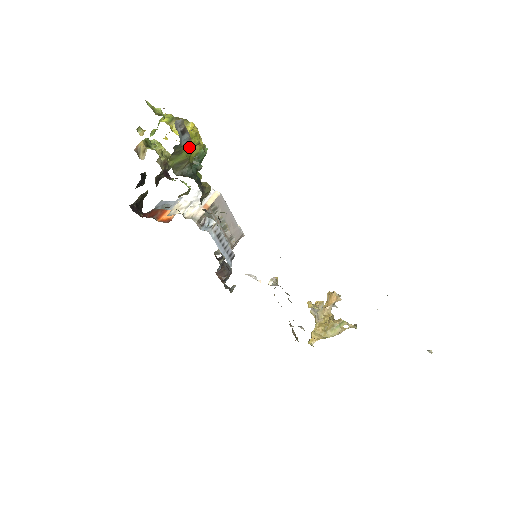
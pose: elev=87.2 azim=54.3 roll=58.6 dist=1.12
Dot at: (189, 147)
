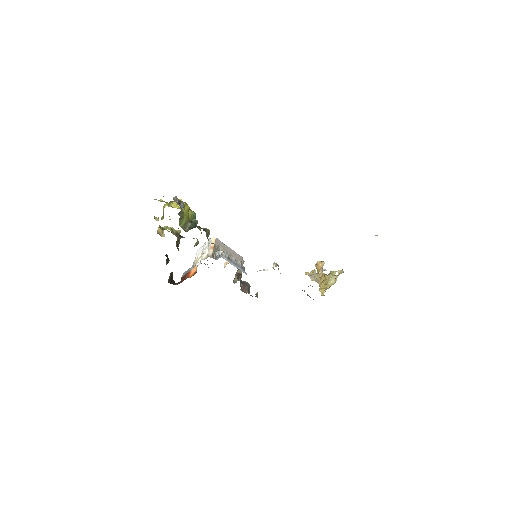
Dot at: (186, 213)
